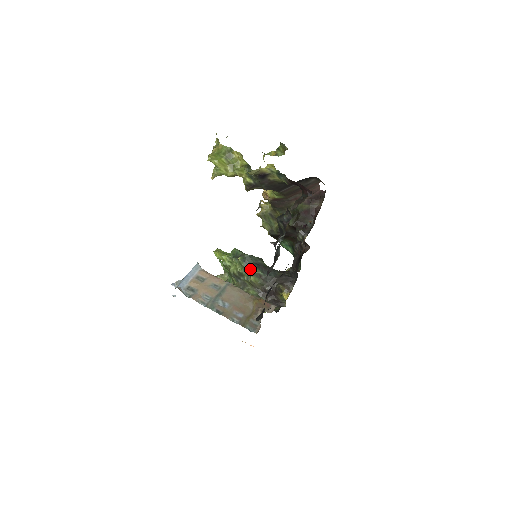
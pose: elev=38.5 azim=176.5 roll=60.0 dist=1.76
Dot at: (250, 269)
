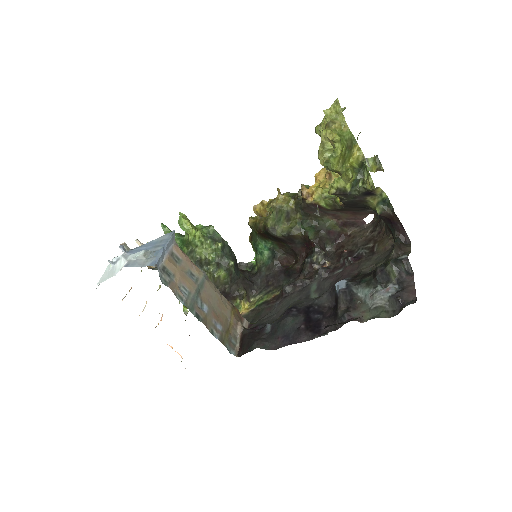
Dot at: (227, 263)
